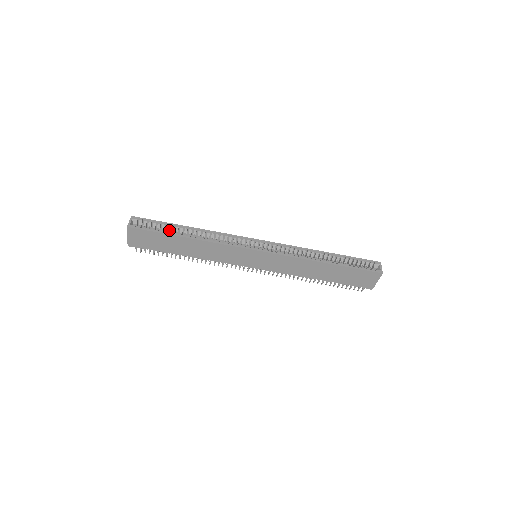
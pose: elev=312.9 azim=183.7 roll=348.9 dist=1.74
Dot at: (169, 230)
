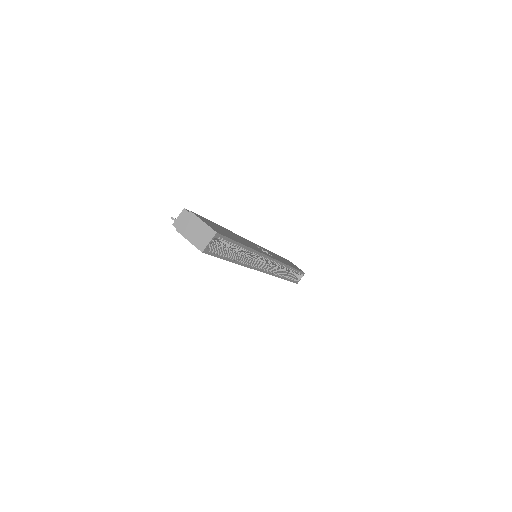
Dot at: occluded
